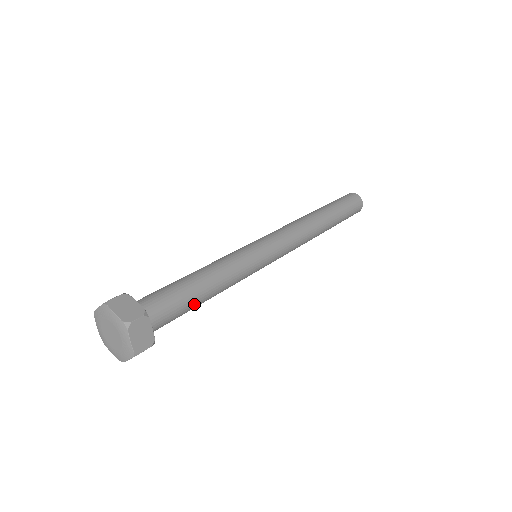
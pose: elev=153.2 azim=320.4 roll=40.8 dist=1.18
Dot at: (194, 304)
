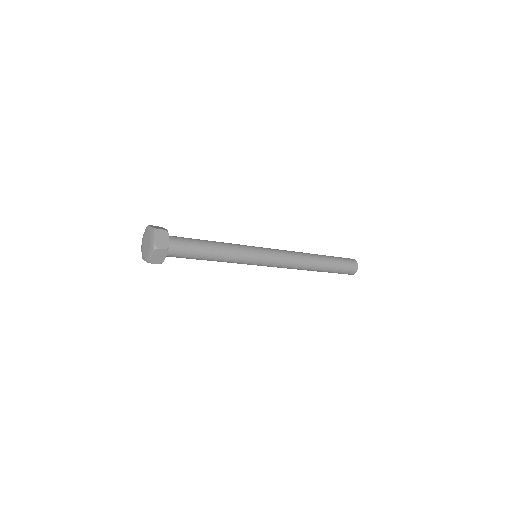
Dot at: (201, 250)
